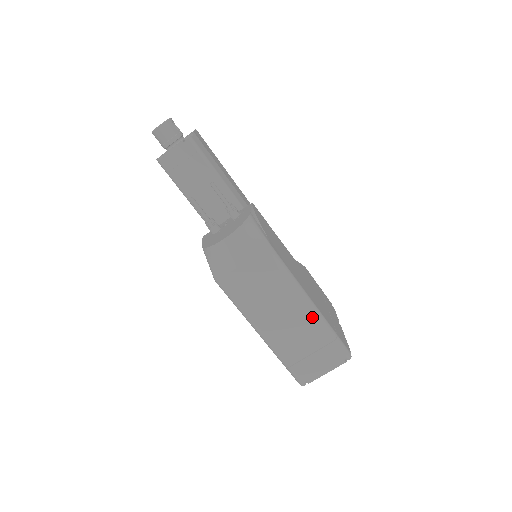
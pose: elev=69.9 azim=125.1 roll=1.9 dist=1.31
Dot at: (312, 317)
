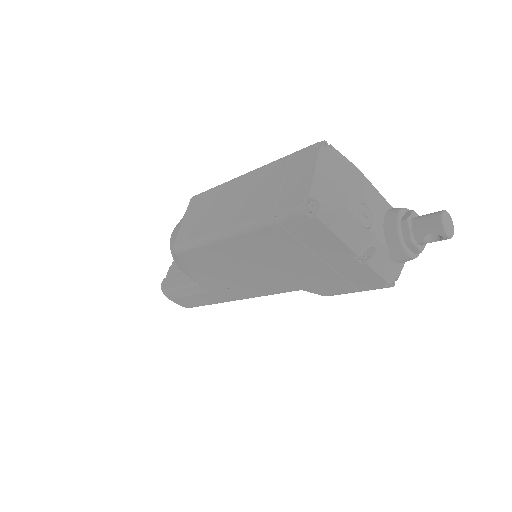
Dot at: (255, 173)
